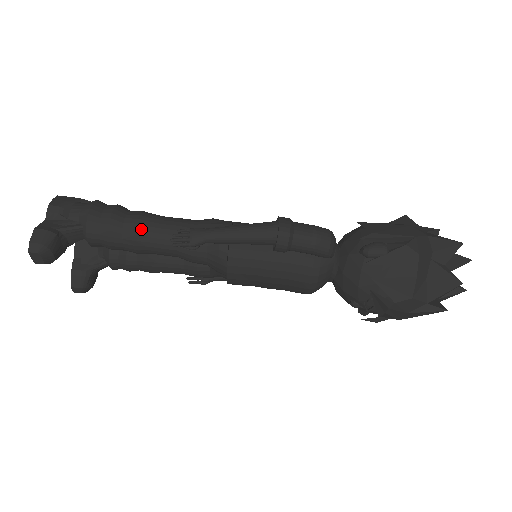
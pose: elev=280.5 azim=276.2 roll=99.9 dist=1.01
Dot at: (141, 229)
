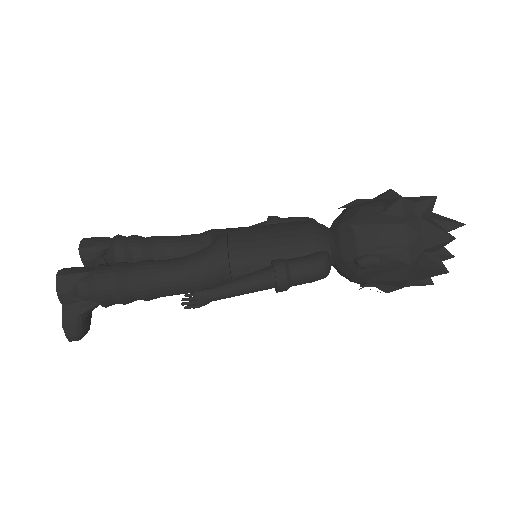
Dot at: (149, 293)
